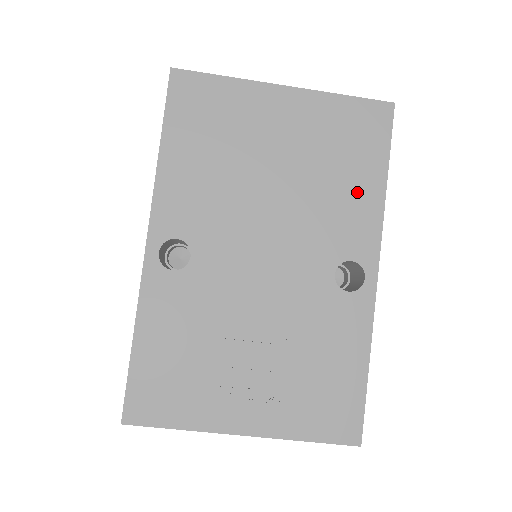
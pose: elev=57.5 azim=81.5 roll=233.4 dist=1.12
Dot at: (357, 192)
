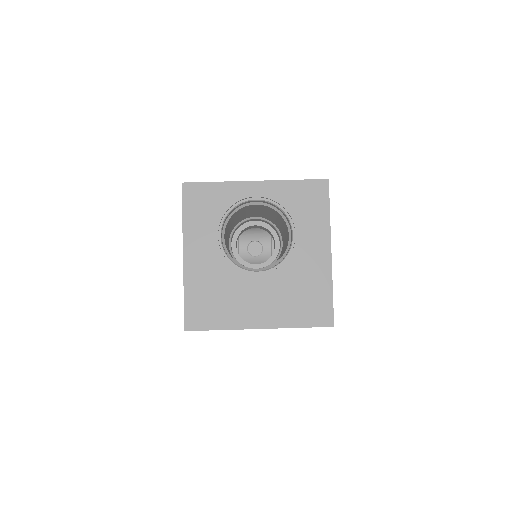
Dot at: occluded
